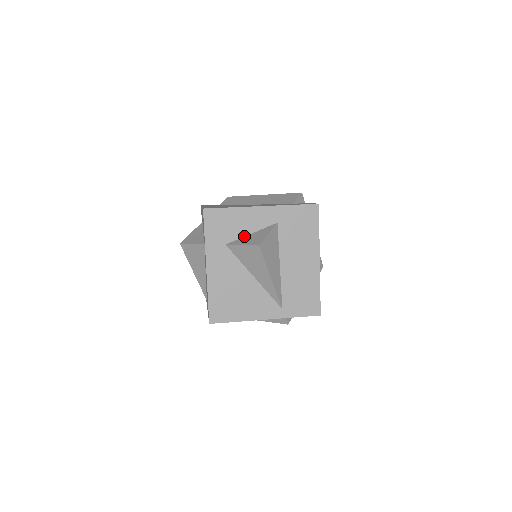
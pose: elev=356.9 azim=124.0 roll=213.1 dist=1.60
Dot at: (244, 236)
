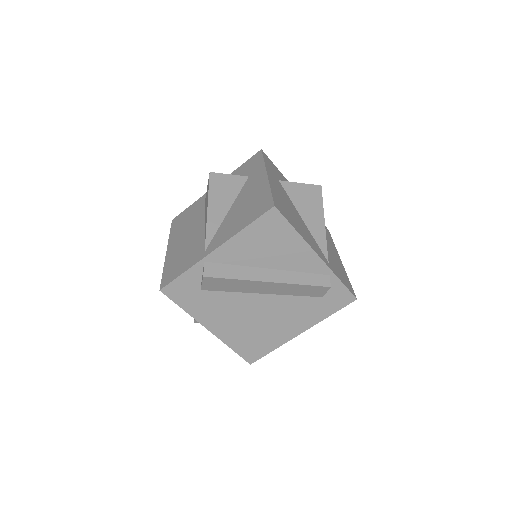
Dot at: occluded
